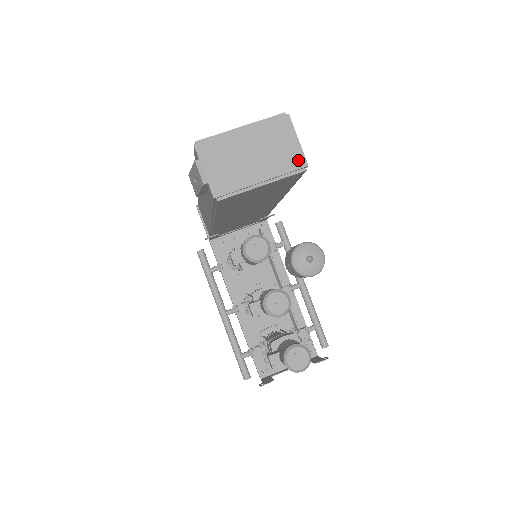
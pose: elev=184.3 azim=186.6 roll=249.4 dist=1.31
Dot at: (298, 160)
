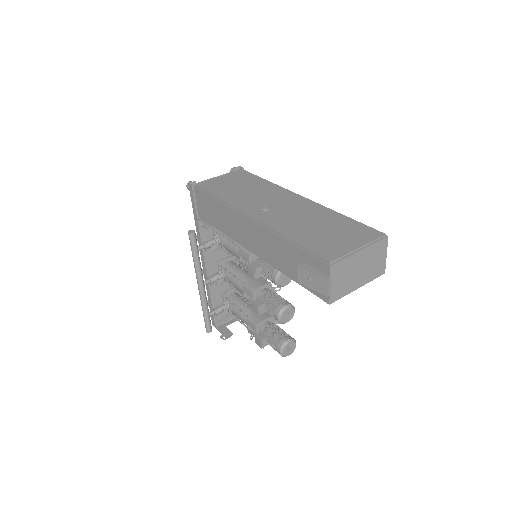
Dot at: (381, 270)
